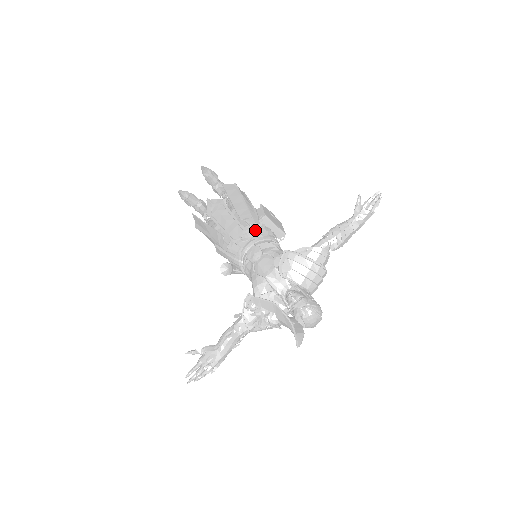
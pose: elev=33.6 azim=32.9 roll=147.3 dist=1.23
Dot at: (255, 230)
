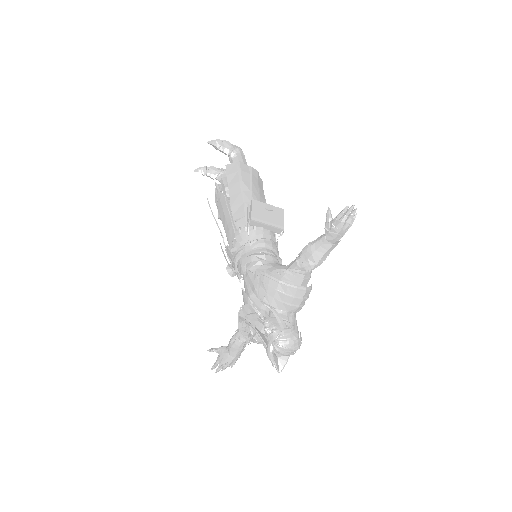
Dot at: (244, 236)
